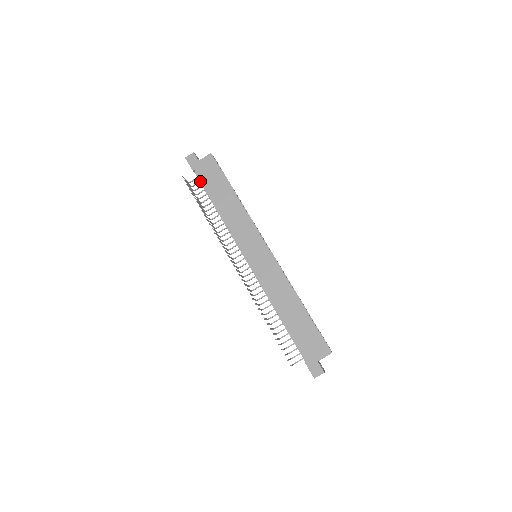
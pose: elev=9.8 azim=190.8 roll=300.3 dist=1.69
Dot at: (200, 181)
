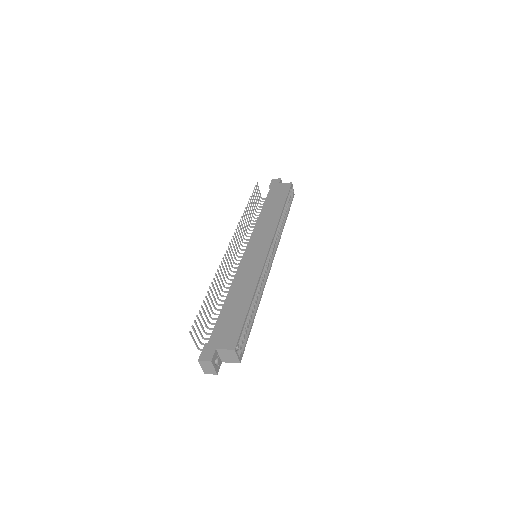
Dot at: occluded
